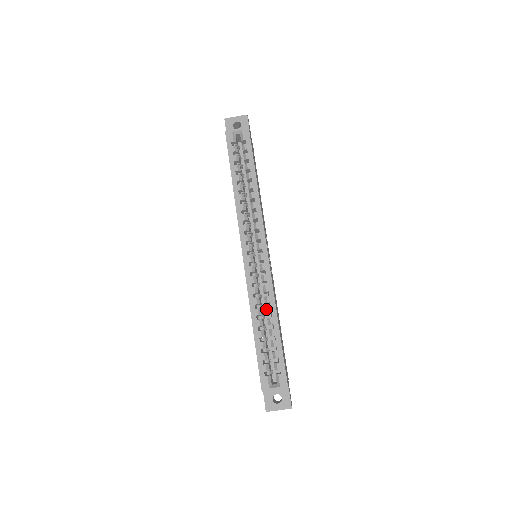
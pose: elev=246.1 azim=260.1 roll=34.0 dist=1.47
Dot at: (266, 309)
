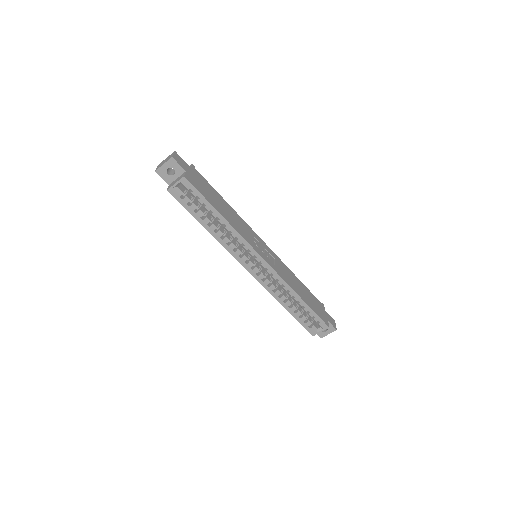
Dot at: occluded
